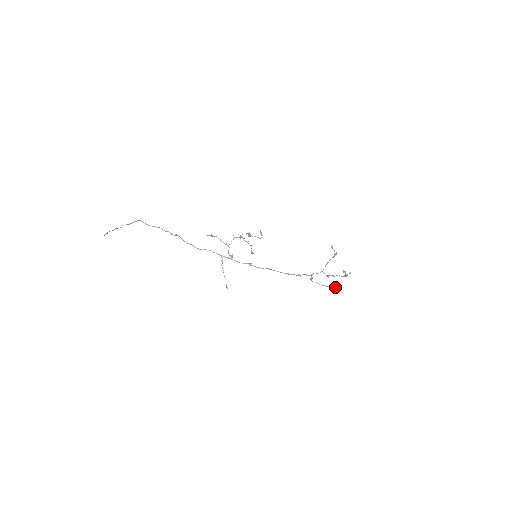
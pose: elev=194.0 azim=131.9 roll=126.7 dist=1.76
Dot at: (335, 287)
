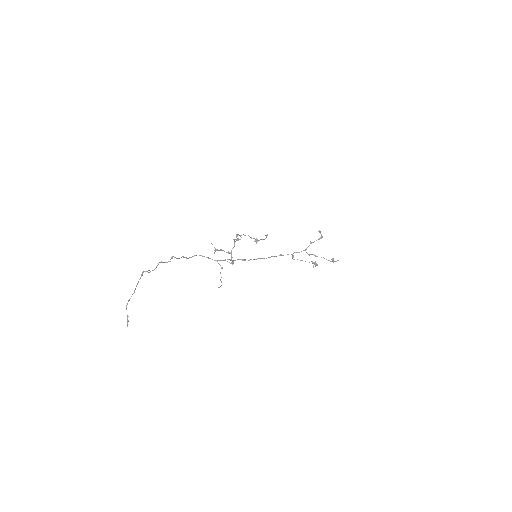
Dot at: (316, 265)
